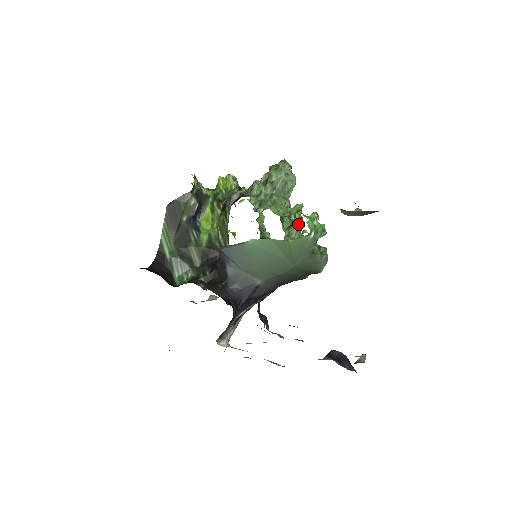
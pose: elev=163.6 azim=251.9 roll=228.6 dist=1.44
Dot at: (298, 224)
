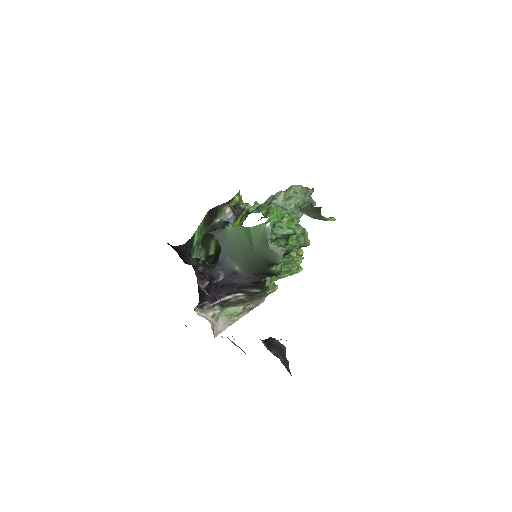
Dot at: (301, 237)
